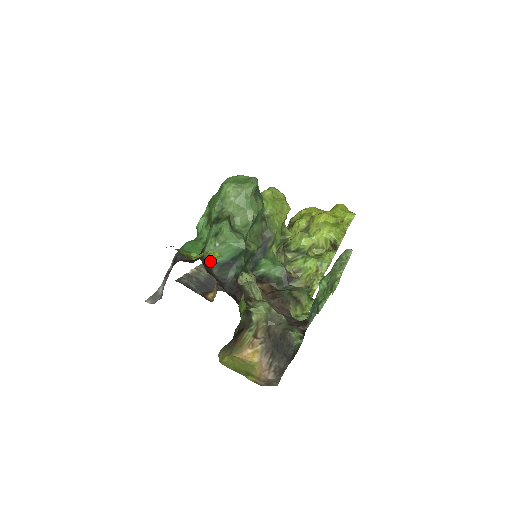
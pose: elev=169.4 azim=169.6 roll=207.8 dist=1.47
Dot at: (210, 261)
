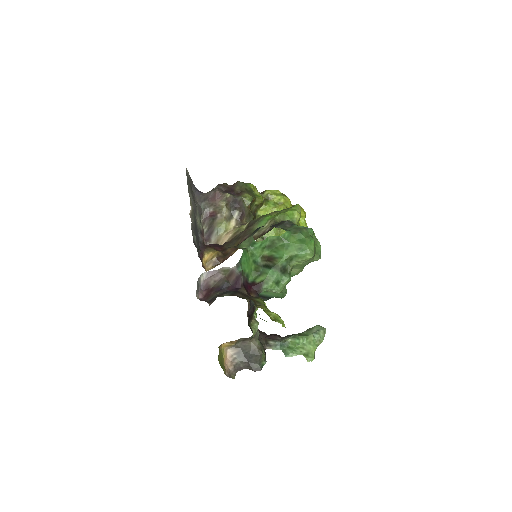
Dot at: occluded
